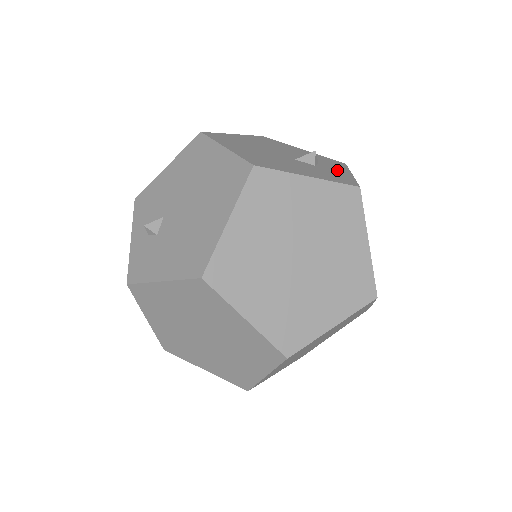
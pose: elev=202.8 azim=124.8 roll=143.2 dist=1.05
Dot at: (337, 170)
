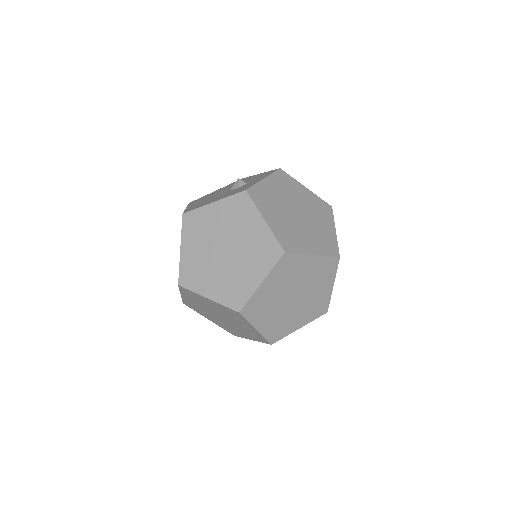
Dot at: (254, 182)
